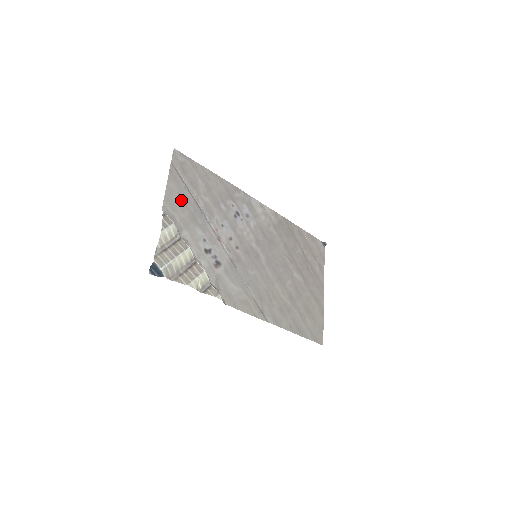
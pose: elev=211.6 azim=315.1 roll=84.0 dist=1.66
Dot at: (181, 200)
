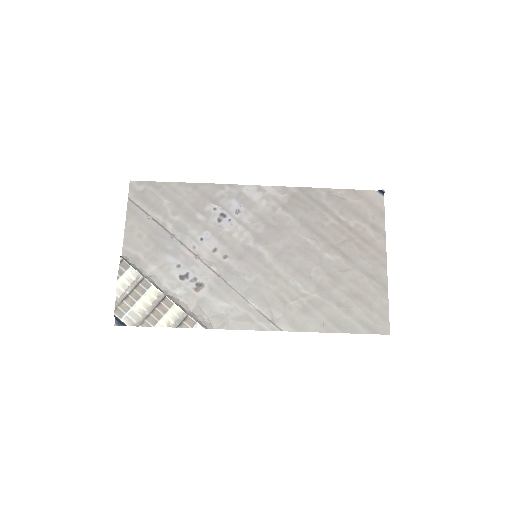
Dot at: (144, 234)
